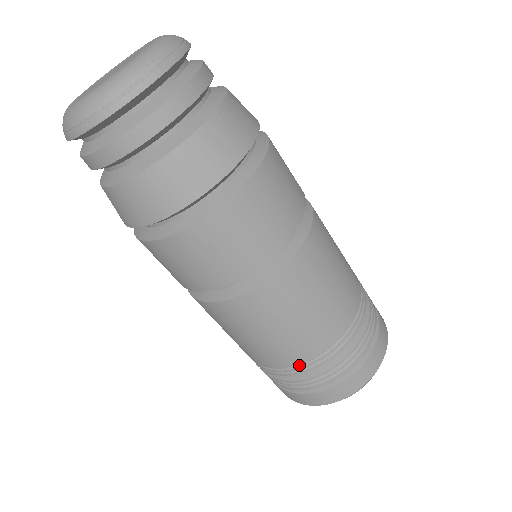
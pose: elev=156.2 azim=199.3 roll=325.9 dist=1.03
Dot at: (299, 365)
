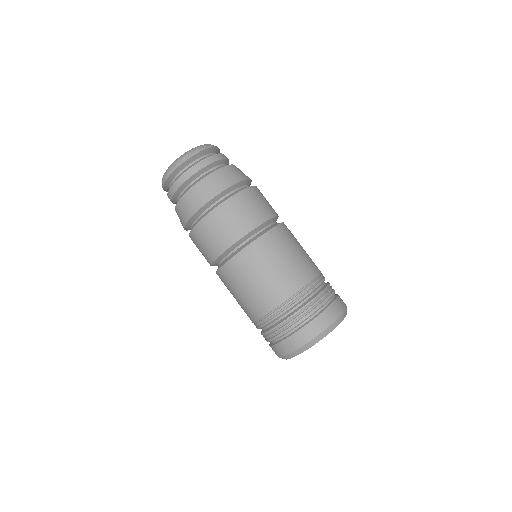
Dot at: (254, 323)
